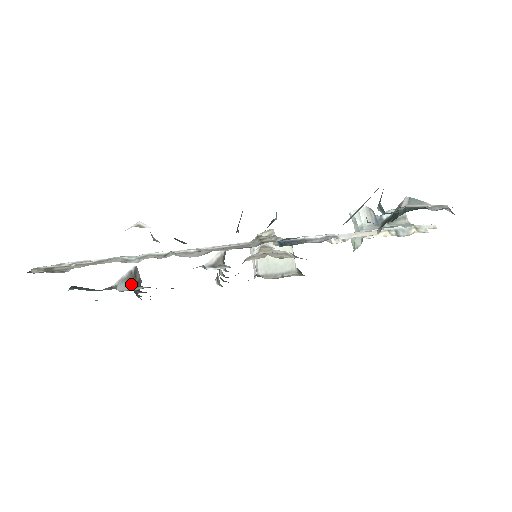
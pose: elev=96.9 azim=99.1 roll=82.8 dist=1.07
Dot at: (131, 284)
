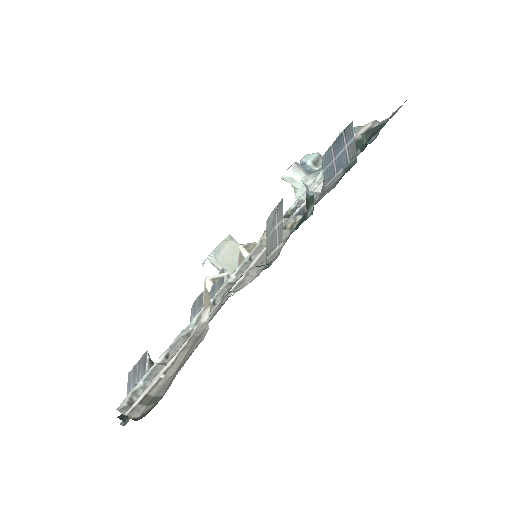
Dot at: occluded
